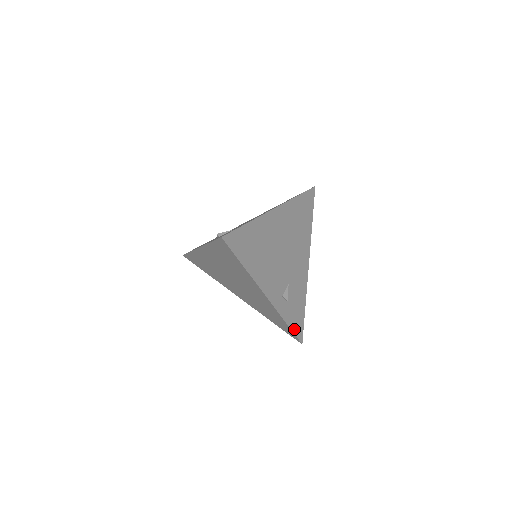
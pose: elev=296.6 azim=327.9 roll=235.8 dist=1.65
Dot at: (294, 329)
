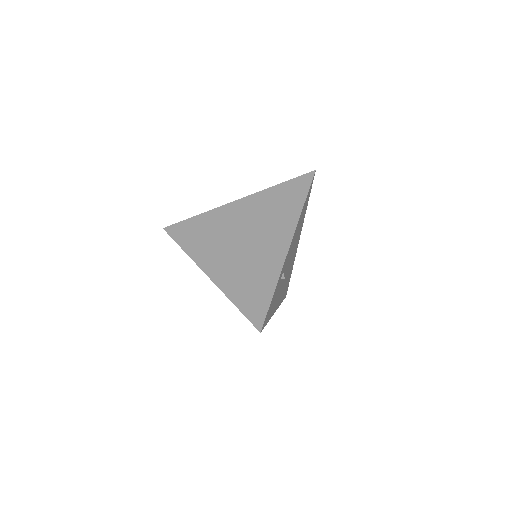
Dot at: (269, 307)
